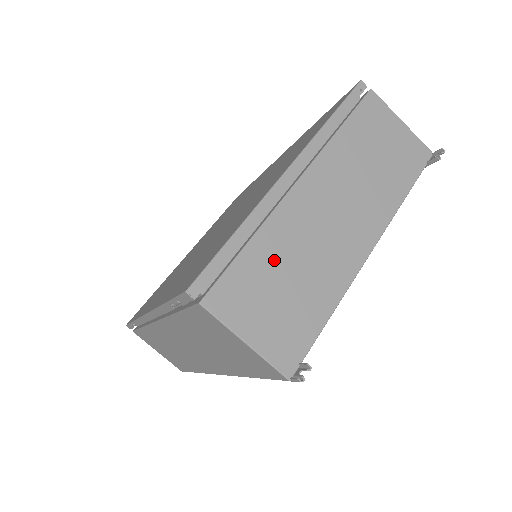
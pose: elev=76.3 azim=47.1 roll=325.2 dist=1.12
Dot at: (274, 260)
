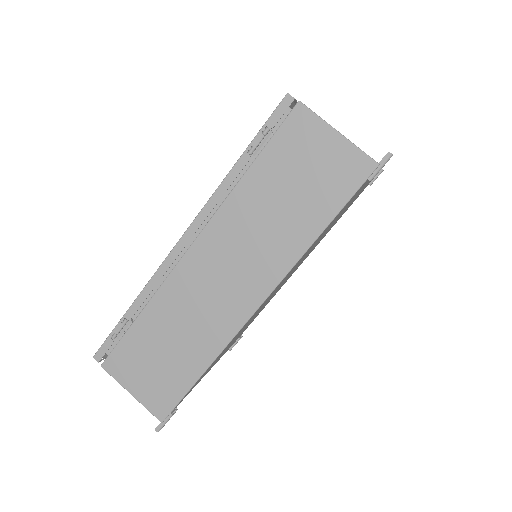
Dot at: occluded
